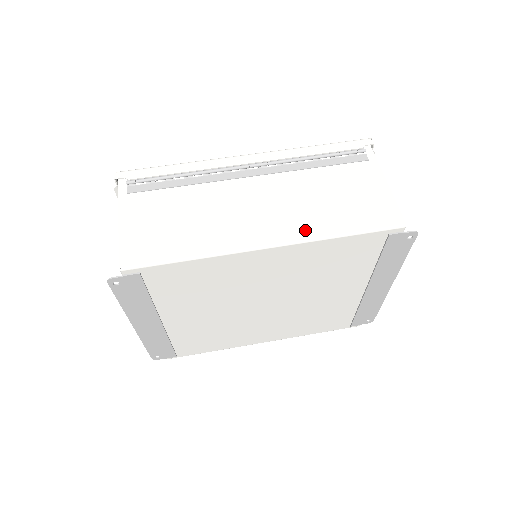
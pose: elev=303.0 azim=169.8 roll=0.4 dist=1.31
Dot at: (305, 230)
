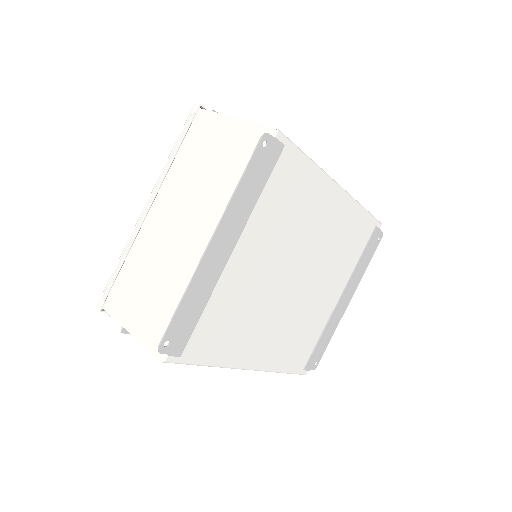
Dot at: occluded
